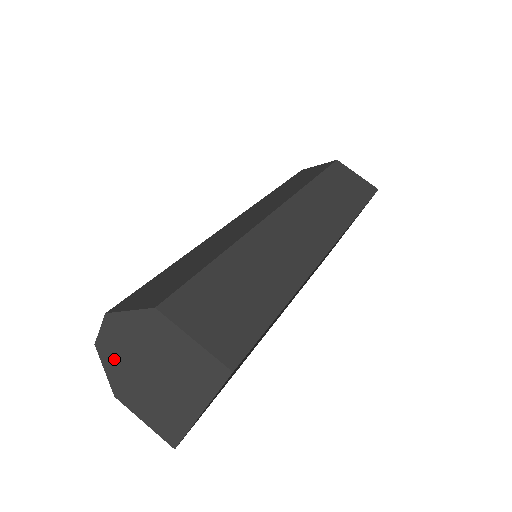
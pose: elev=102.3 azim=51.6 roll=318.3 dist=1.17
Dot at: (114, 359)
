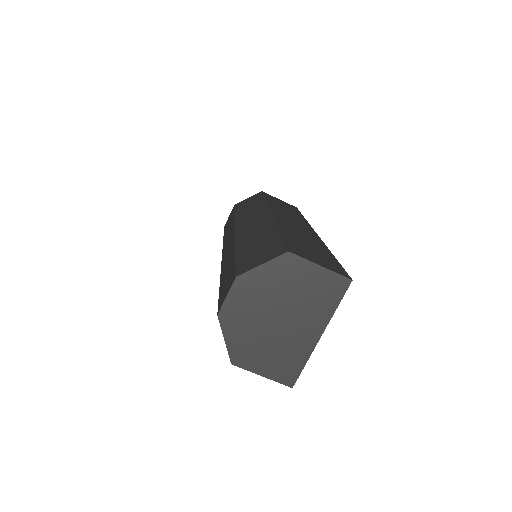
Dot at: (238, 321)
